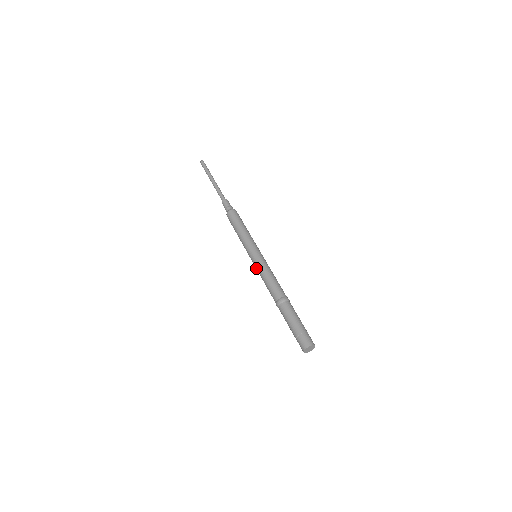
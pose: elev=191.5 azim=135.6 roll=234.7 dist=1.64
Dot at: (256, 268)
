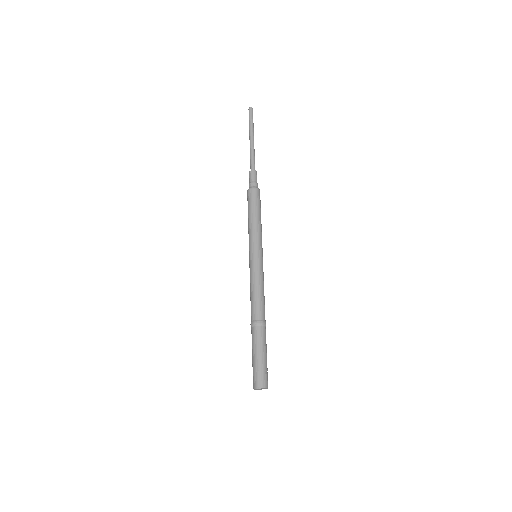
Dot at: (250, 272)
